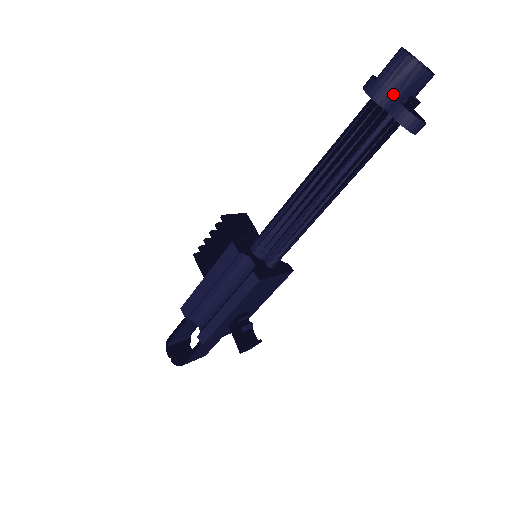
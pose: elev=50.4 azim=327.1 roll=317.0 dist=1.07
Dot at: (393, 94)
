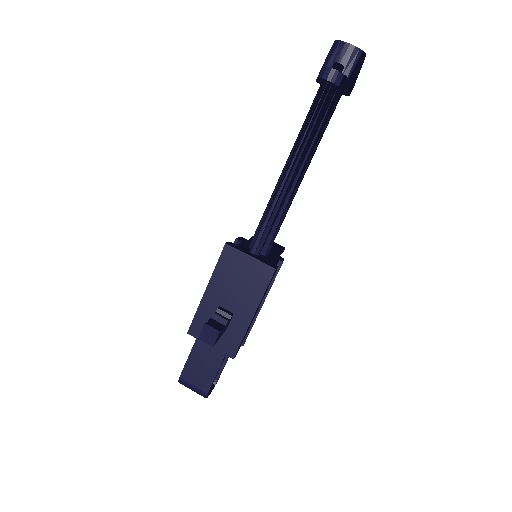
Dot at: occluded
